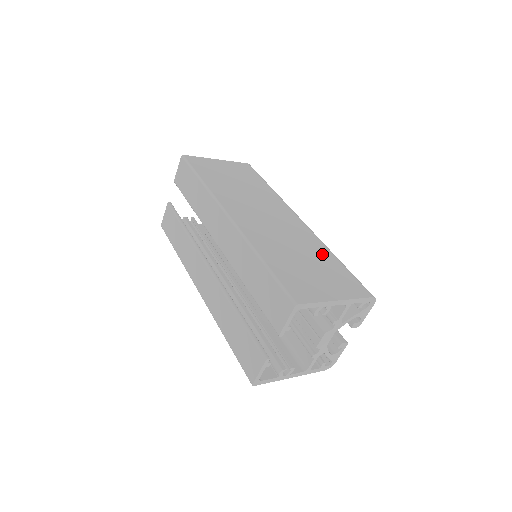
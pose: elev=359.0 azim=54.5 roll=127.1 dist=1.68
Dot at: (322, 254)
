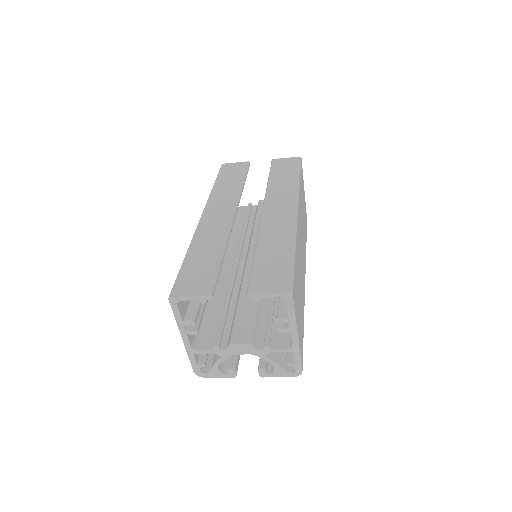
Dot at: occluded
